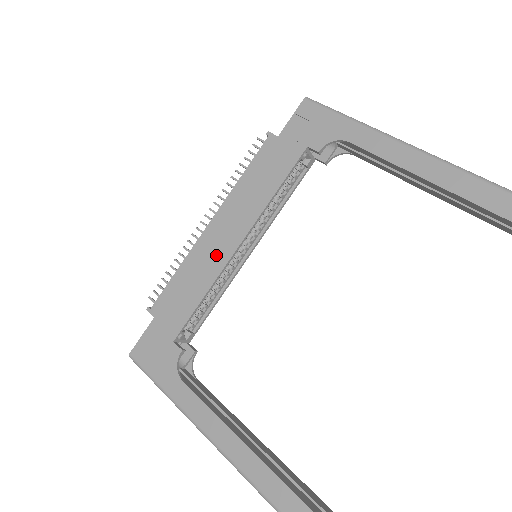
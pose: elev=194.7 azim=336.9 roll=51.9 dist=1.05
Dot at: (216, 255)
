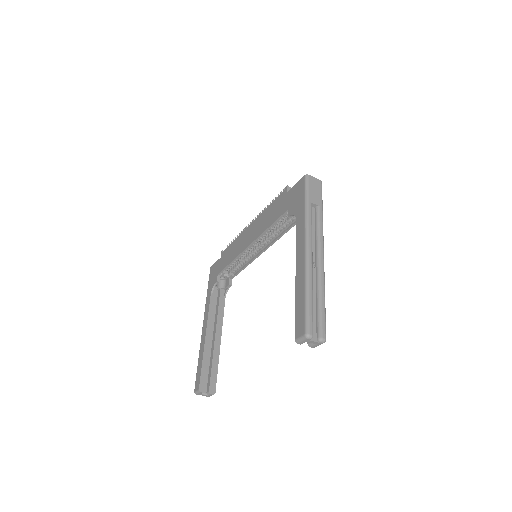
Dot at: (243, 244)
